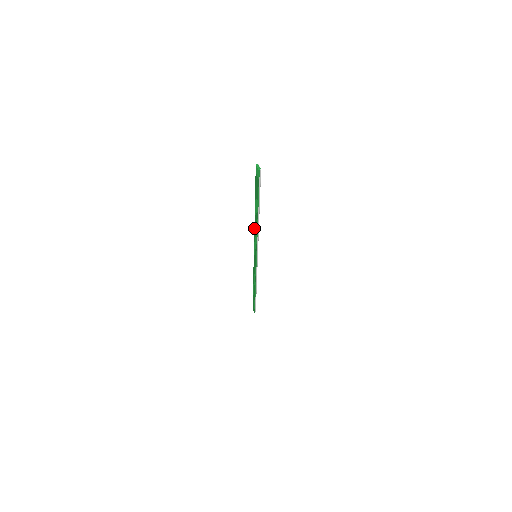
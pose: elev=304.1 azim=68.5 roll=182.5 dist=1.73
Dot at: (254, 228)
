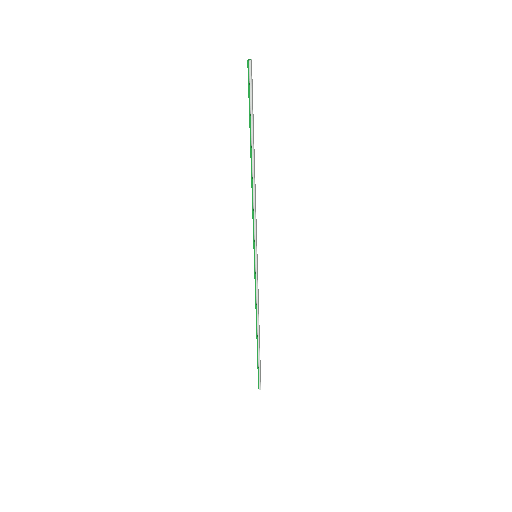
Dot at: occluded
